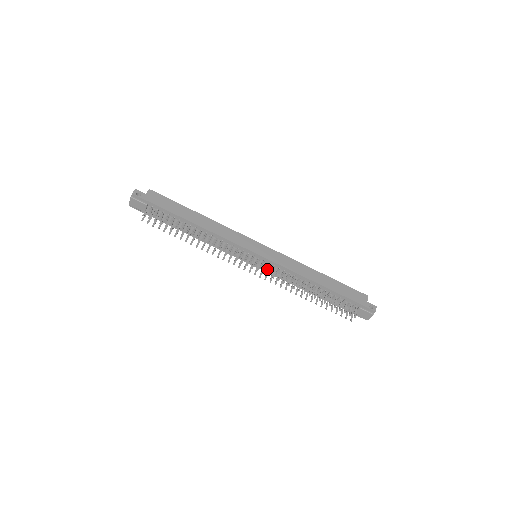
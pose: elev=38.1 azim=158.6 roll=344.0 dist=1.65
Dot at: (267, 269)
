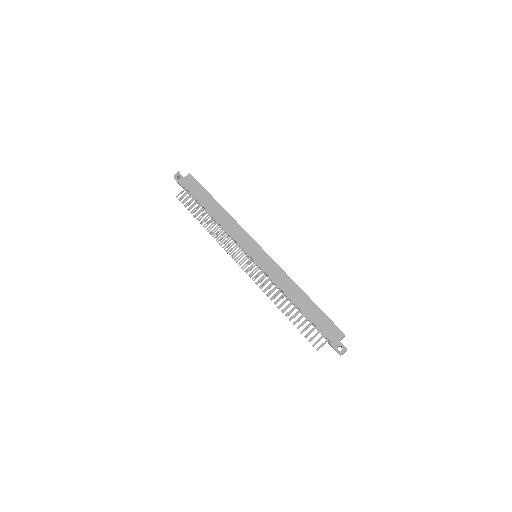
Dot at: occluded
